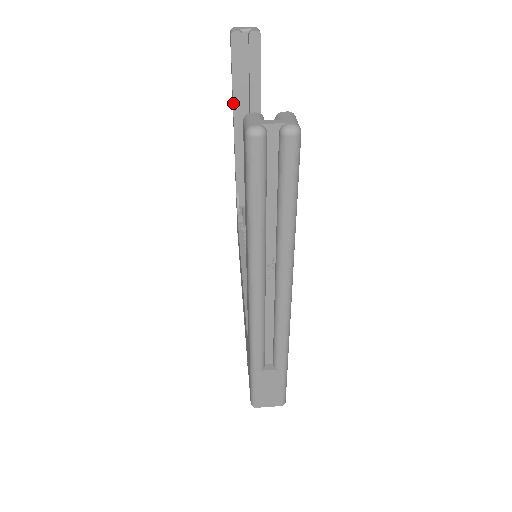
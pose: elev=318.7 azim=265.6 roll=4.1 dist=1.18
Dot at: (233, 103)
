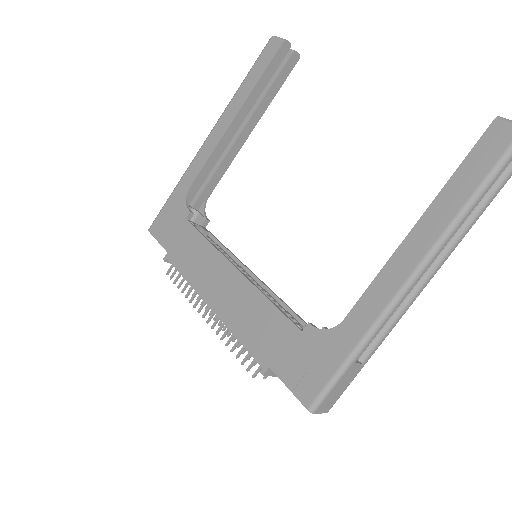
Dot at: (247, 98)
